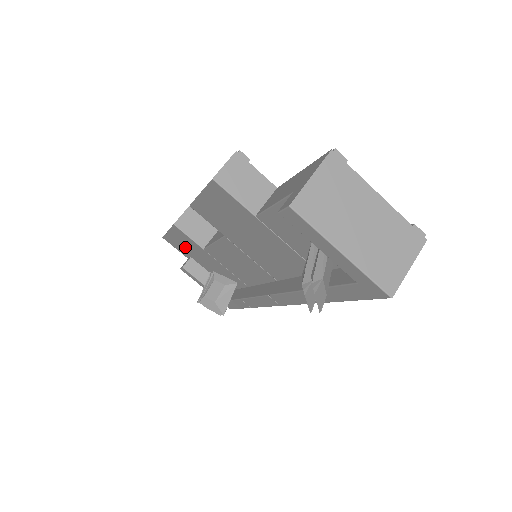
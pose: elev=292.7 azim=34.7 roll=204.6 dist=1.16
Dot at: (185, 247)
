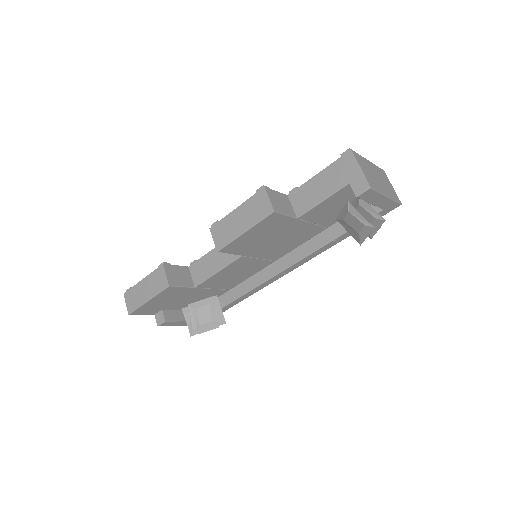
Dot at: (163, 303)
